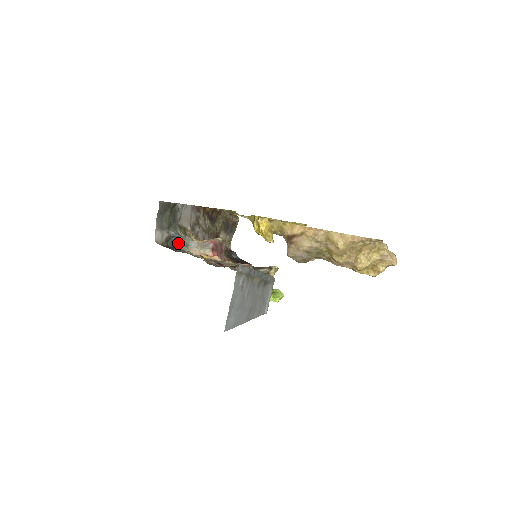
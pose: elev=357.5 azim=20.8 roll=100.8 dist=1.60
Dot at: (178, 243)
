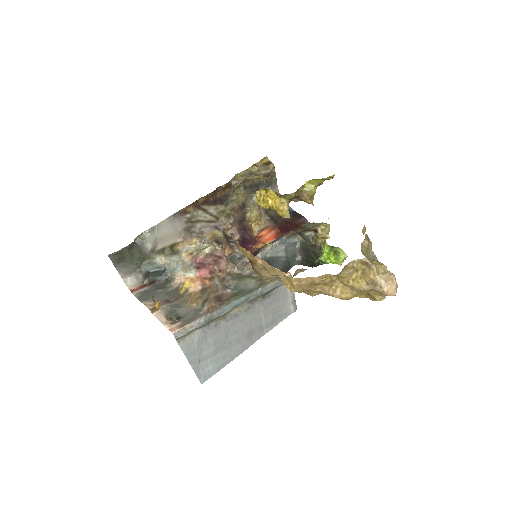
Dot at: (161, 273)
